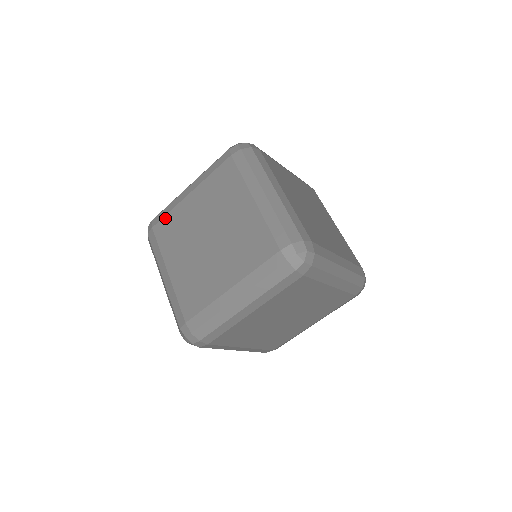
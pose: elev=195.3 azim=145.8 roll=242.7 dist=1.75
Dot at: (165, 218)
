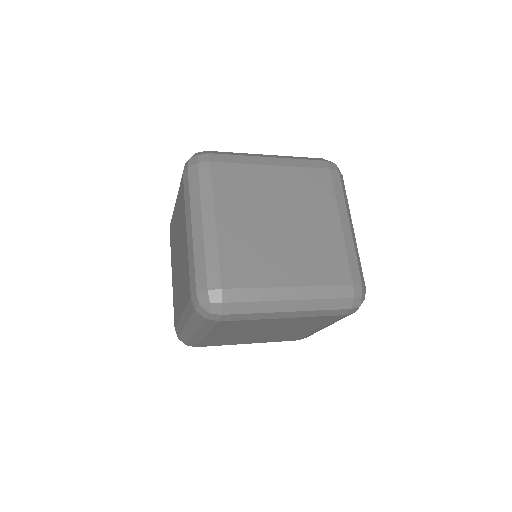
Dot at: (171, 222)
